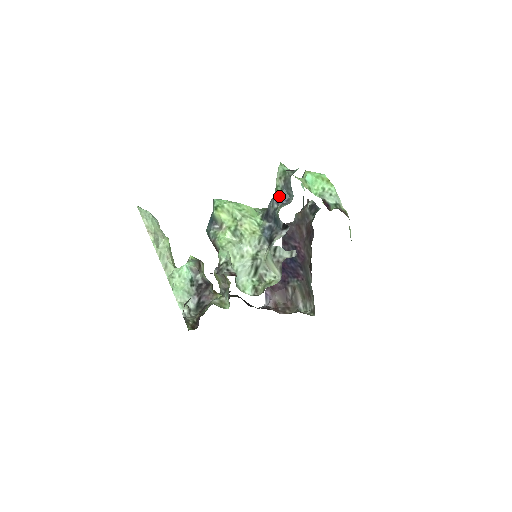
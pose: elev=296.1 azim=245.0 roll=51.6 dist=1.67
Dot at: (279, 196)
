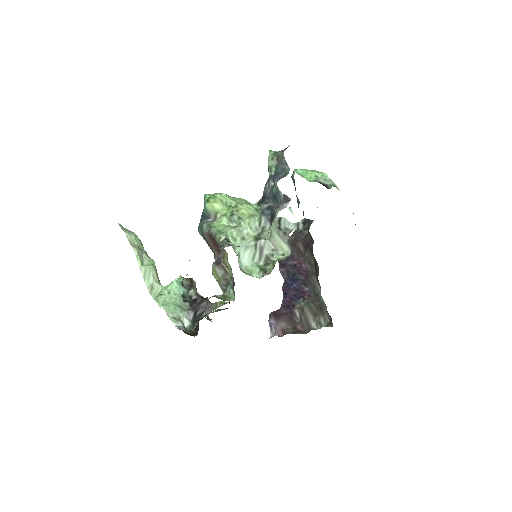
Dot at: (274, 174)
